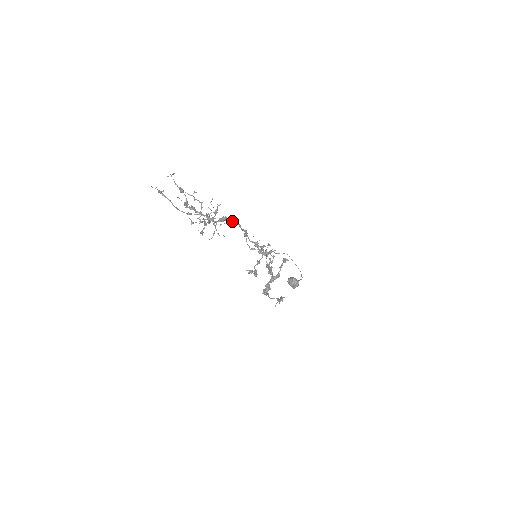
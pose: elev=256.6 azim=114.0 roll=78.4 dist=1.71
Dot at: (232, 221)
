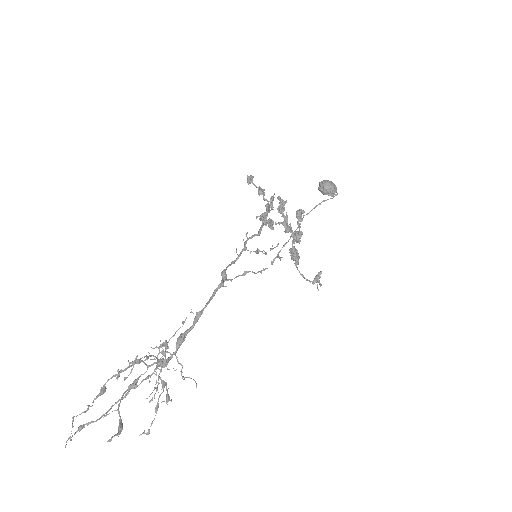
Dot at: (193, 327)
